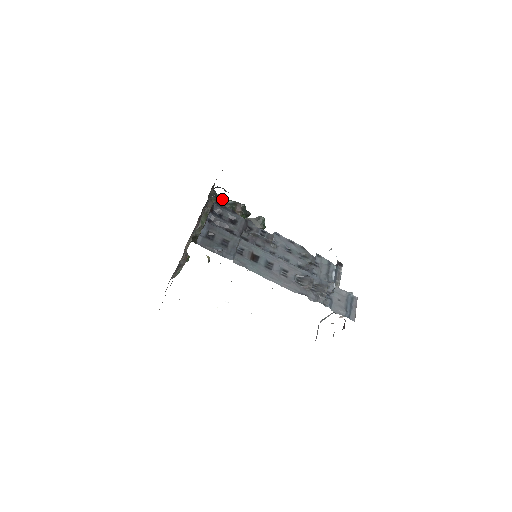
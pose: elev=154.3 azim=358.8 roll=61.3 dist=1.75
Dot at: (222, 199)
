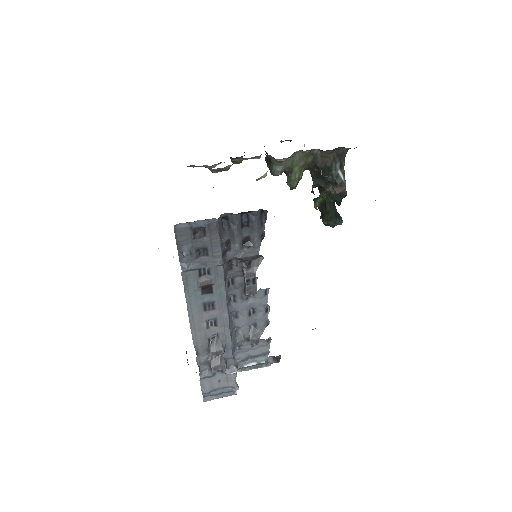
Dot at: occluded
